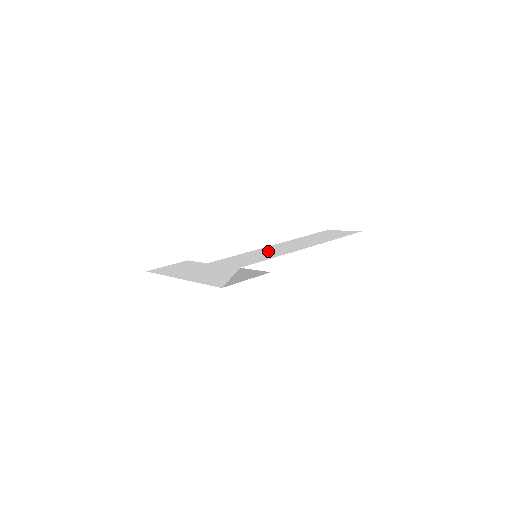
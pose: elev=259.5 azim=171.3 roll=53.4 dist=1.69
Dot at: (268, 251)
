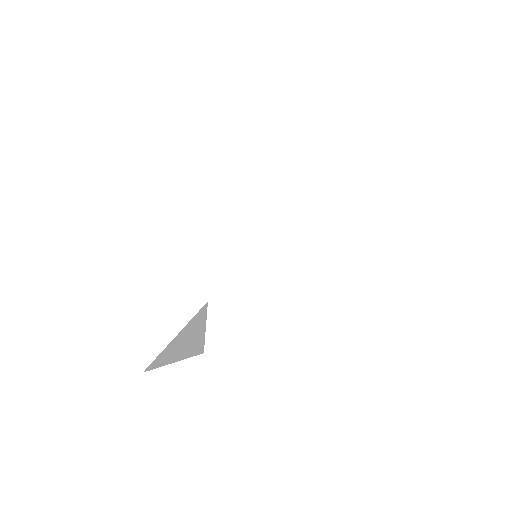
Dot at: (279, 243)
